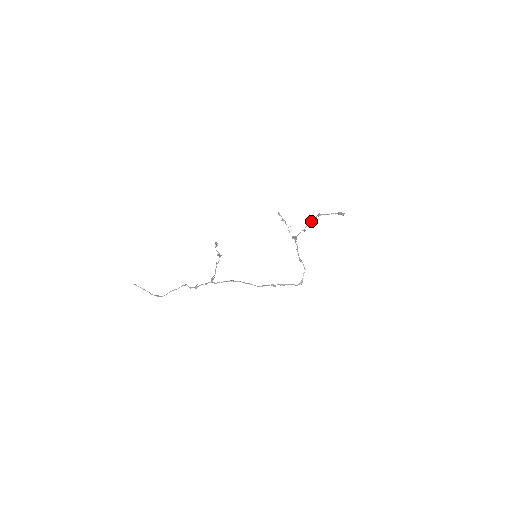
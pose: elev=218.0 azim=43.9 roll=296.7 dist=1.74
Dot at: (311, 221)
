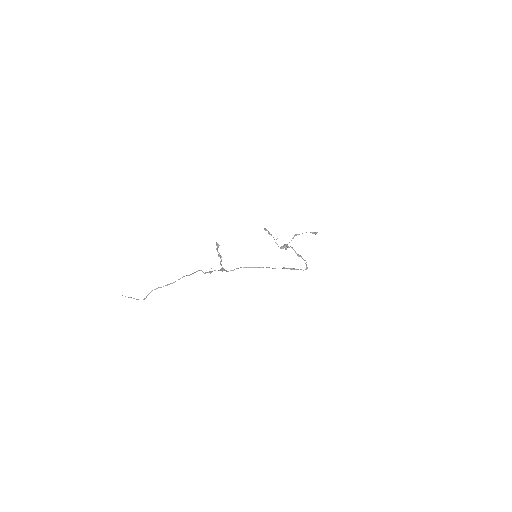
Dot at: occluded
